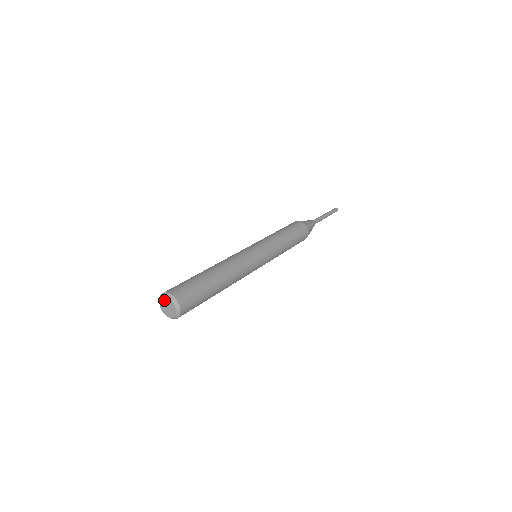
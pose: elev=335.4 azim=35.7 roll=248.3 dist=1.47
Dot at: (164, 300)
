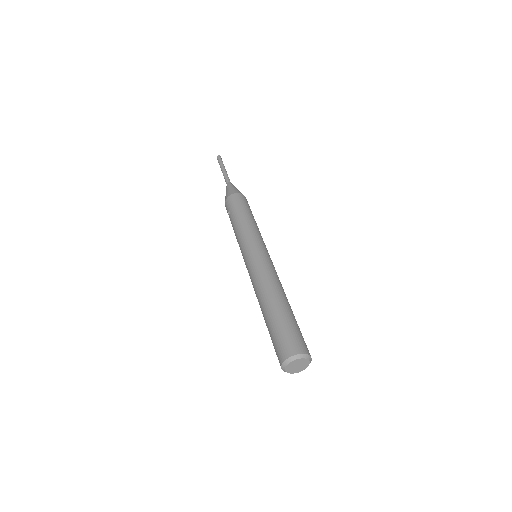
Dot at: (298, 361)
